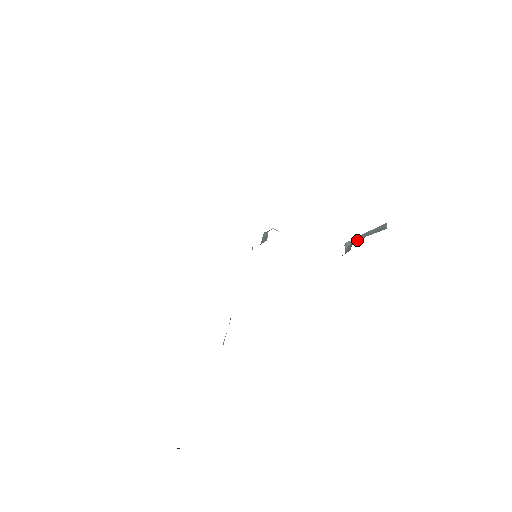
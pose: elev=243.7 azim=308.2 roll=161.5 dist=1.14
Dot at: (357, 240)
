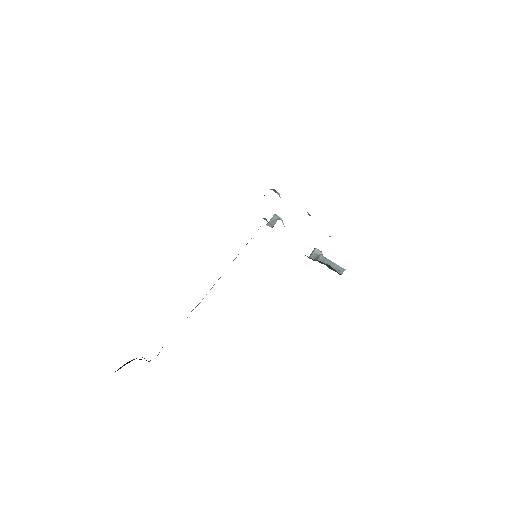
Dot at: (322, 260)
